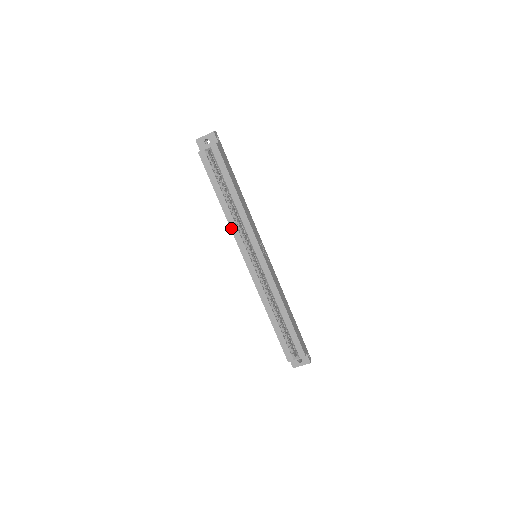
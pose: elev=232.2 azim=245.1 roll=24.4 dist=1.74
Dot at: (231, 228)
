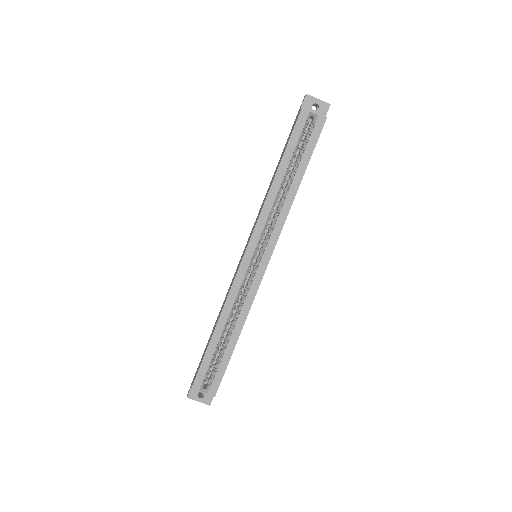
Dot at: (263, 208)
